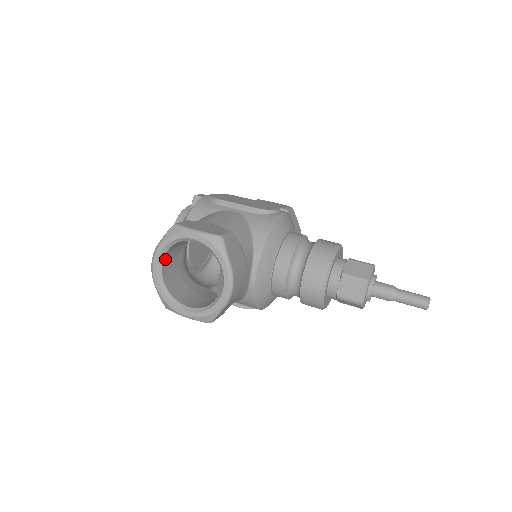
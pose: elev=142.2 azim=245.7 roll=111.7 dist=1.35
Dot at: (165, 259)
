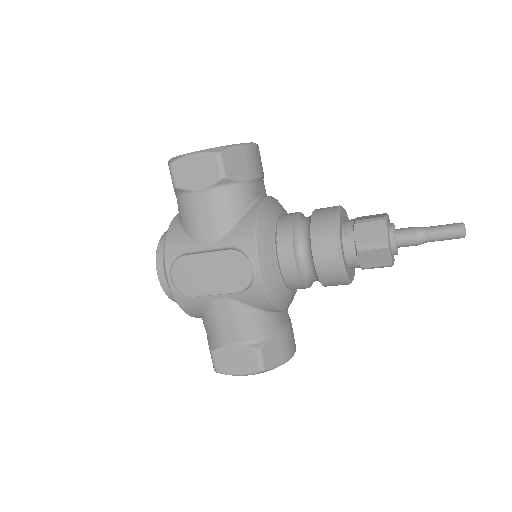
Dot at: occluded
